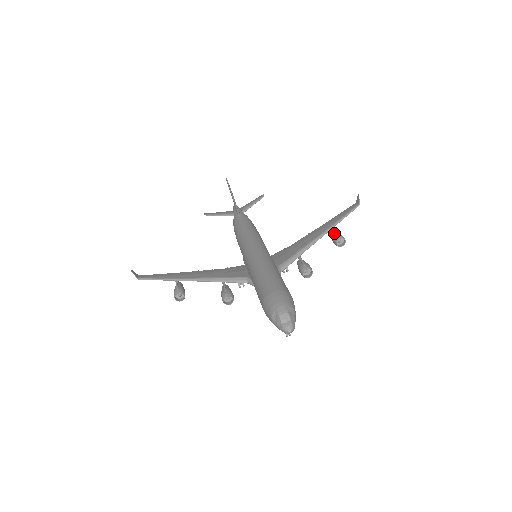
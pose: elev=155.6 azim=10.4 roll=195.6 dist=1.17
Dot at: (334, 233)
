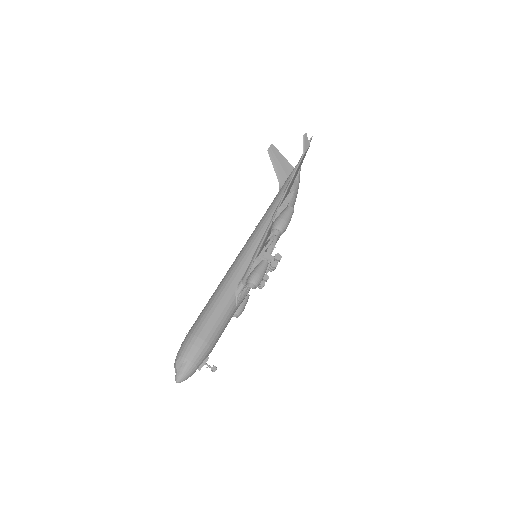
Dot at: (277, 217)
